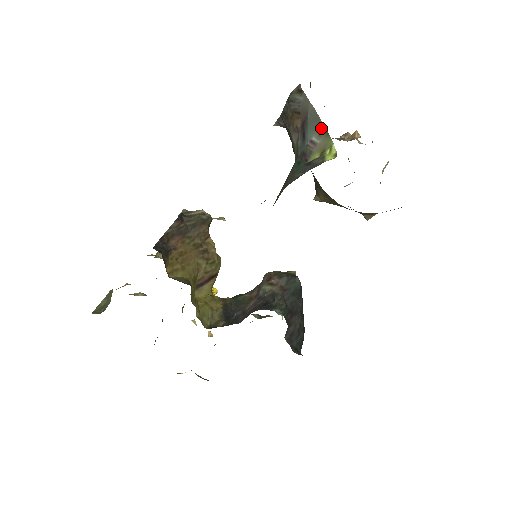
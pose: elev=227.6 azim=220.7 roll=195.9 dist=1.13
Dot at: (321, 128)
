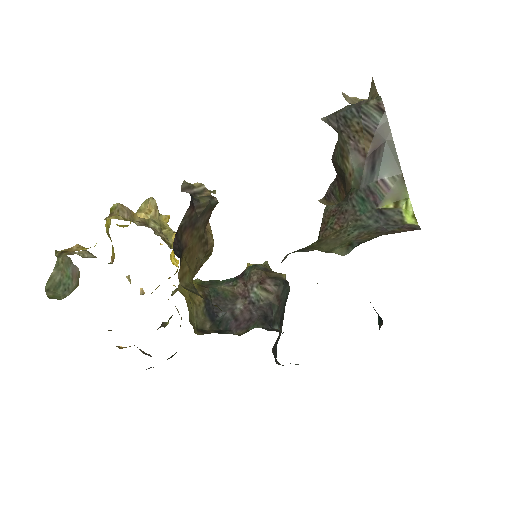
Dot at: (397, 170)
